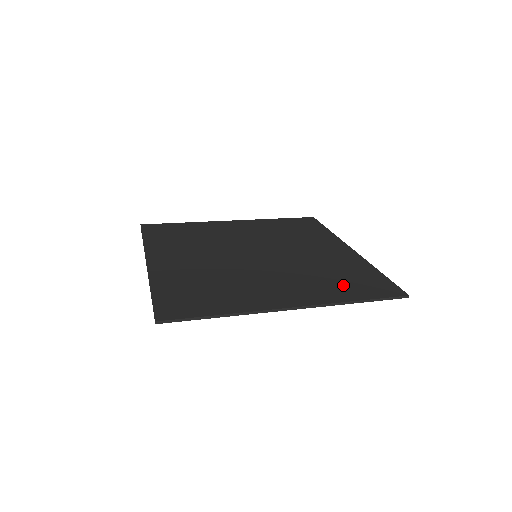
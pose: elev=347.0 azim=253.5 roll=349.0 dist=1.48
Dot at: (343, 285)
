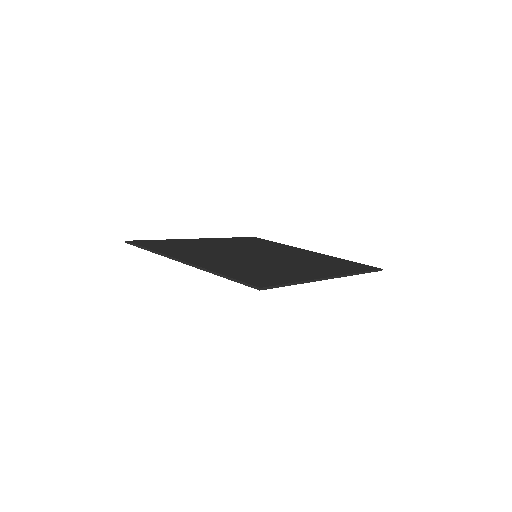
Dot at: (340, 266)
